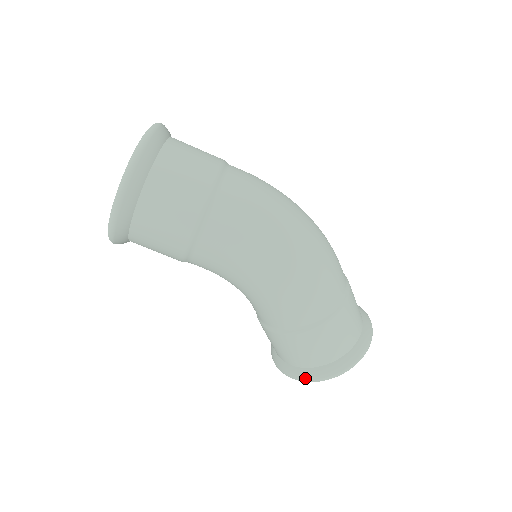
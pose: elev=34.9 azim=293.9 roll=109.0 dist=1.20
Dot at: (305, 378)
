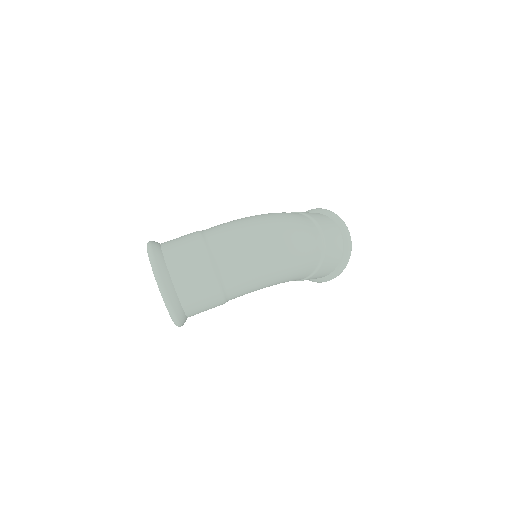
Dot at: occluded
